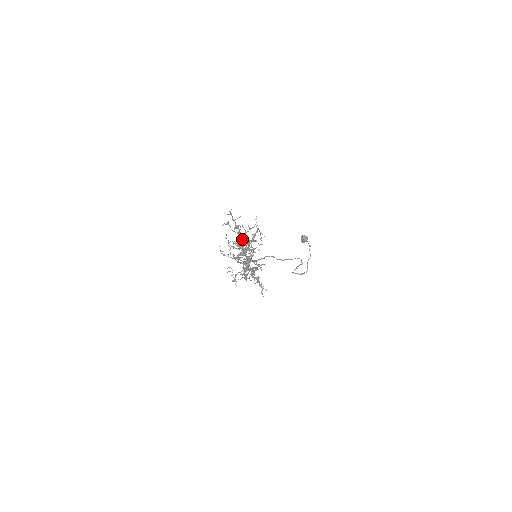
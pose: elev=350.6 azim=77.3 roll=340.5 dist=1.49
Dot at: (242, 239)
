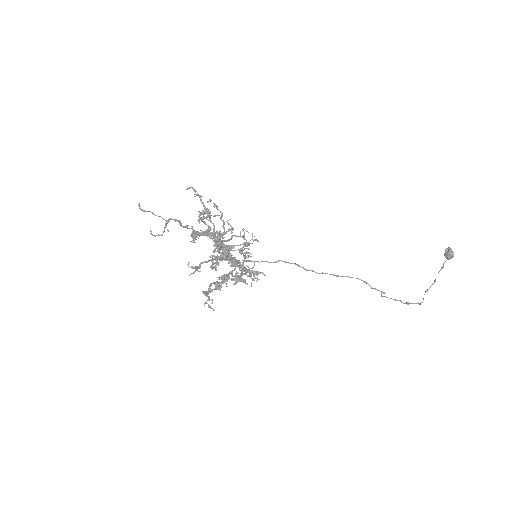
Dot at: (229, 229)
